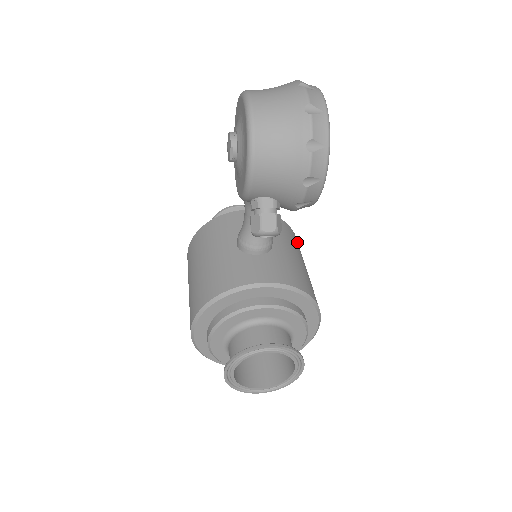
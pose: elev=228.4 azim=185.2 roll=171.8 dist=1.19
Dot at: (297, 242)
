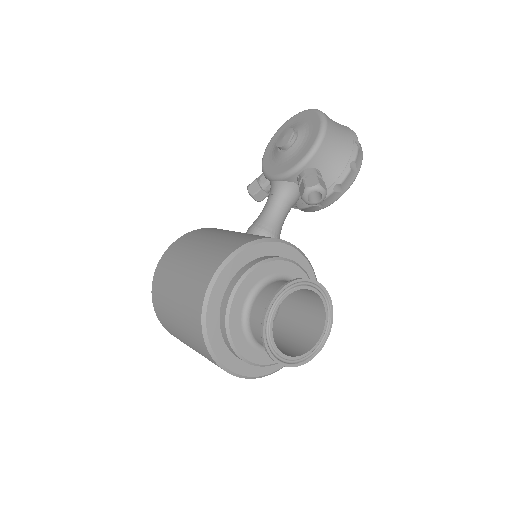
Dot at: occluded
